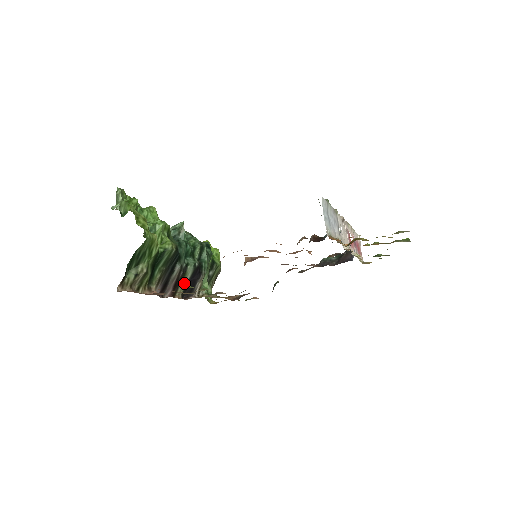
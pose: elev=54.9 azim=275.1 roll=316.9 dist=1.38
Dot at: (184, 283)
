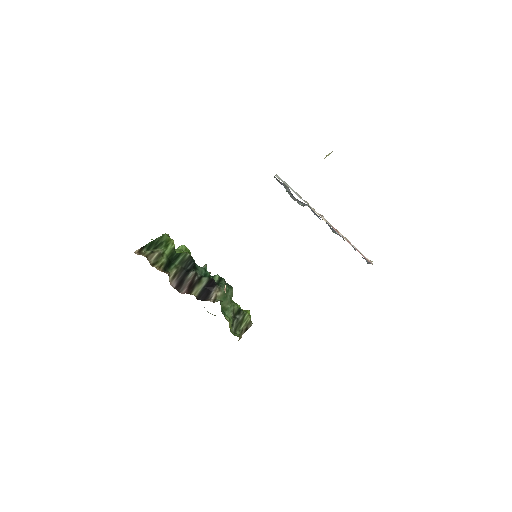
Dot at: (199, 288)
